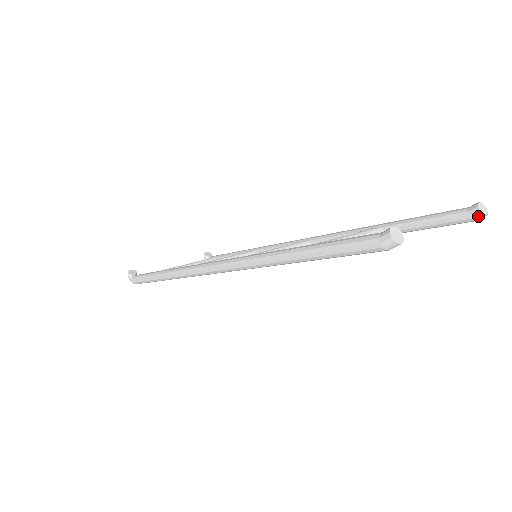
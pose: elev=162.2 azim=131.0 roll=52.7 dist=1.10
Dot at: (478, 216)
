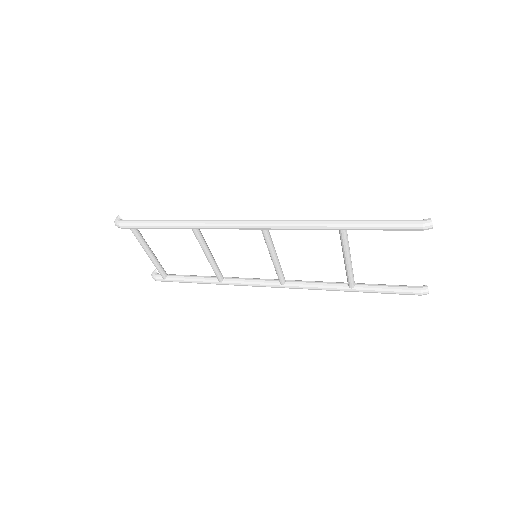
Dot at: (425, 290)
